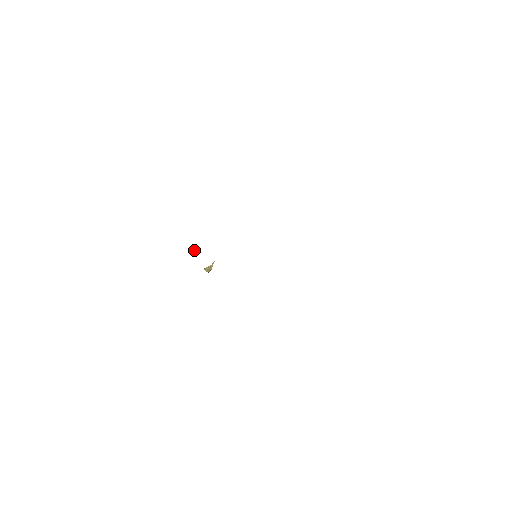
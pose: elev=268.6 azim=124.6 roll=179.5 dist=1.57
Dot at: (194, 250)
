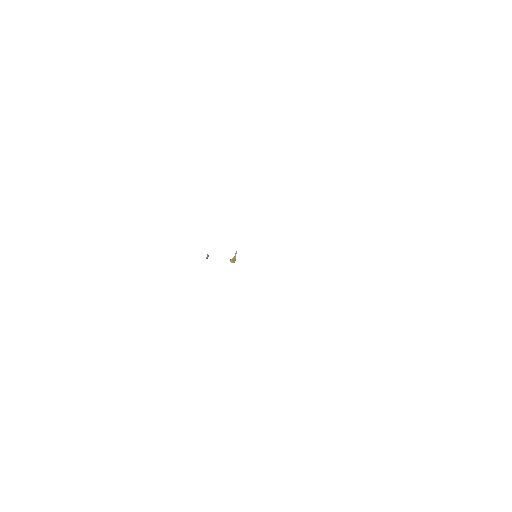
Dot at: occluded
